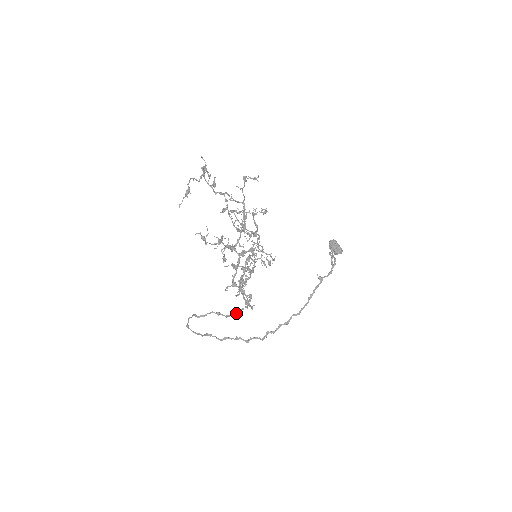
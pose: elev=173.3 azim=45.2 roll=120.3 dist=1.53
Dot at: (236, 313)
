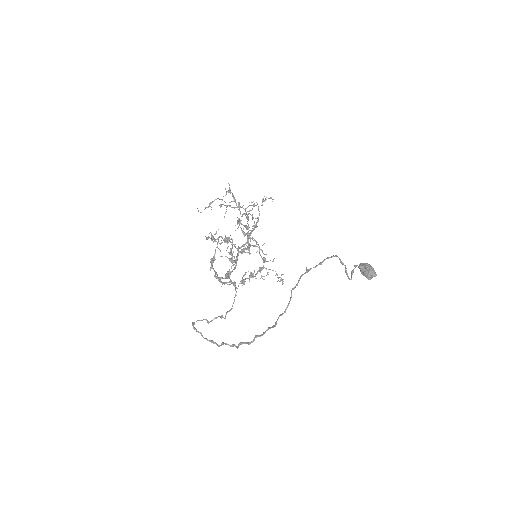
Dot at: (229, 310)
